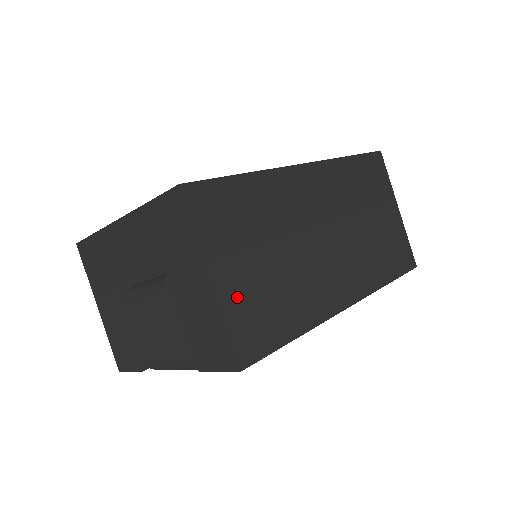
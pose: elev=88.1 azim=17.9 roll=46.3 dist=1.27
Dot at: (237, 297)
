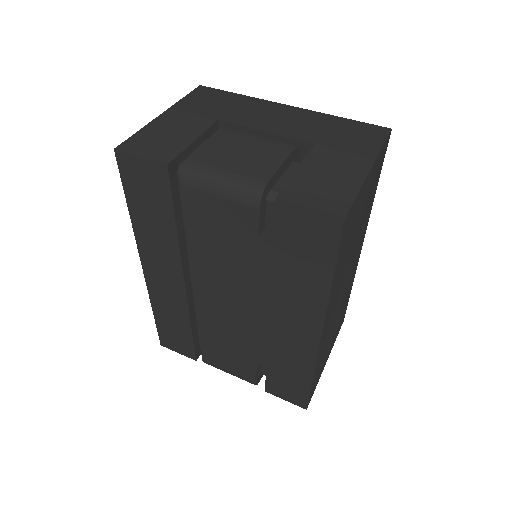
Dot at: (360, 199)
